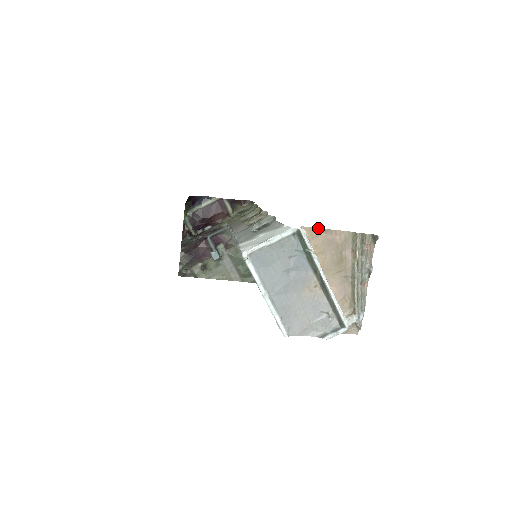
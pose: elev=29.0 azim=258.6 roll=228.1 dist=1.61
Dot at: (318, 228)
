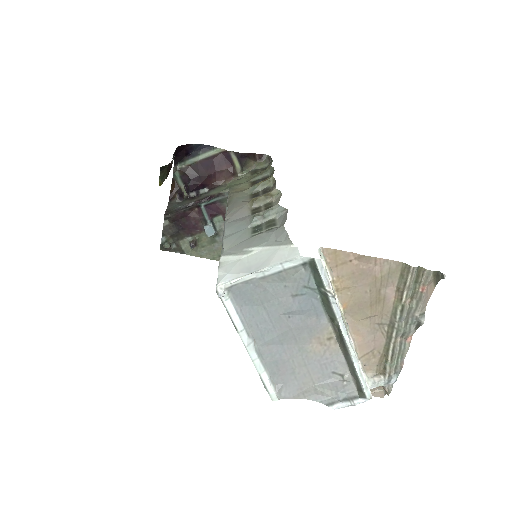
Dot at: (348, 252)
